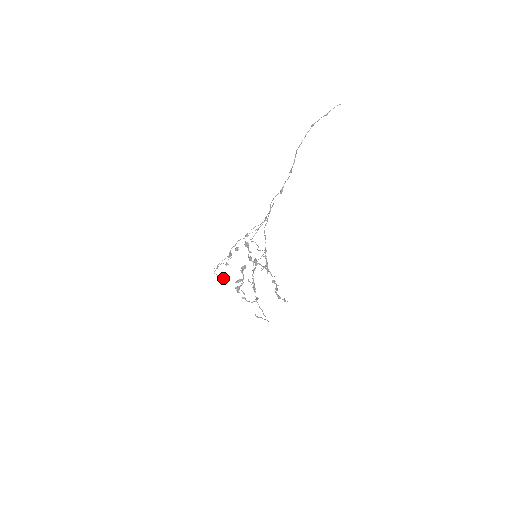
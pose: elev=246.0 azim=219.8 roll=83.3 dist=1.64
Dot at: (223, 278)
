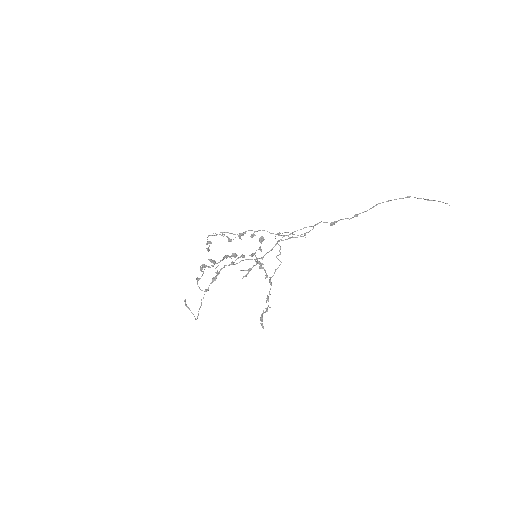
Dot at: (208, 247)
